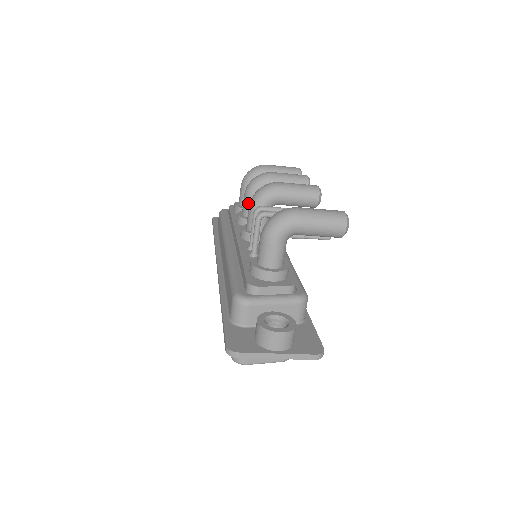
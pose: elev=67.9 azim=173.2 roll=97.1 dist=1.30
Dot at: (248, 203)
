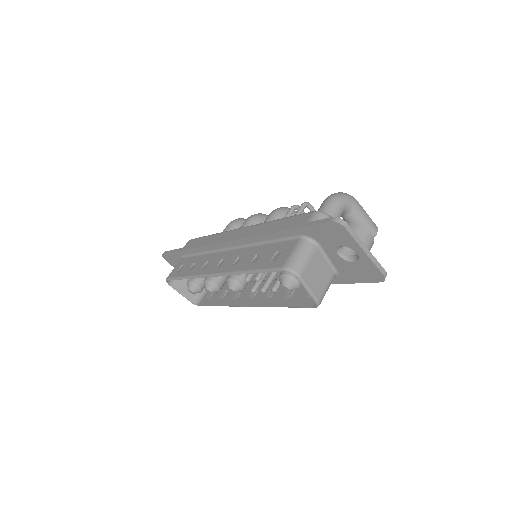
Dot at: occluded
